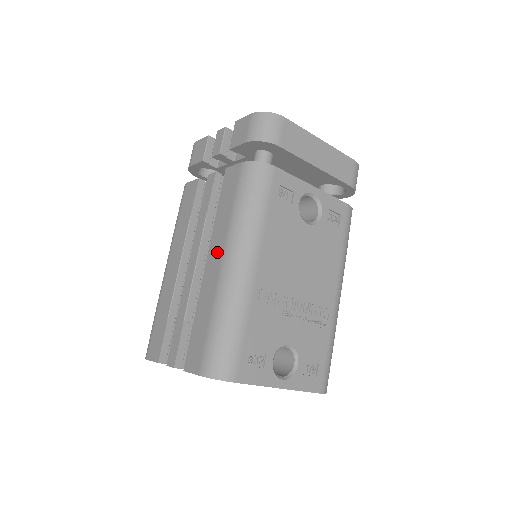
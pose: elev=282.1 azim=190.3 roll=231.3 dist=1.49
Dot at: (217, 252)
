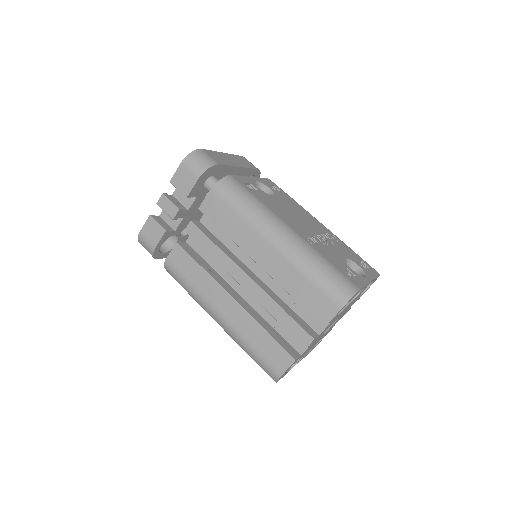
Dot at: (259, 247)
